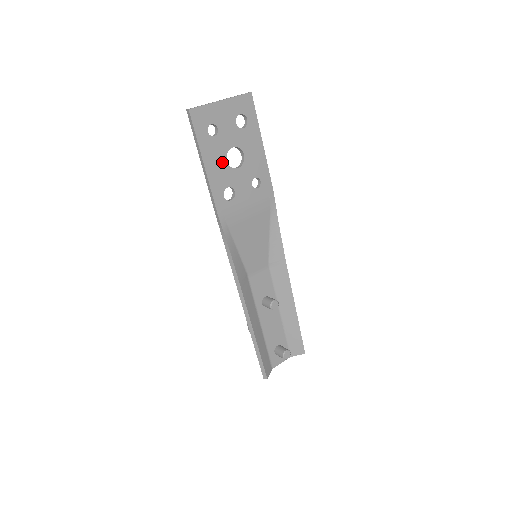
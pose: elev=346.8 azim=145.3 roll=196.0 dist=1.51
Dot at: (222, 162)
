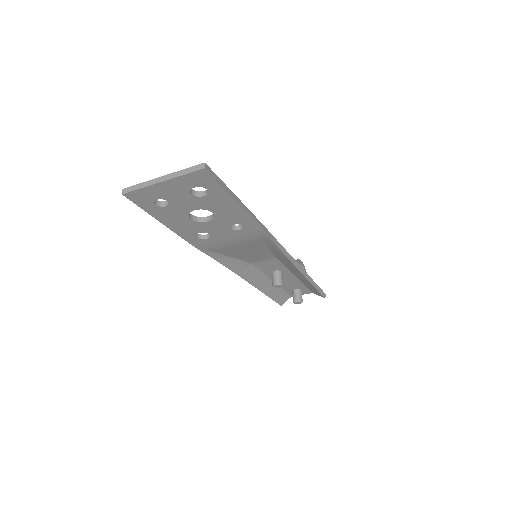
Dot at: (185, 220)
